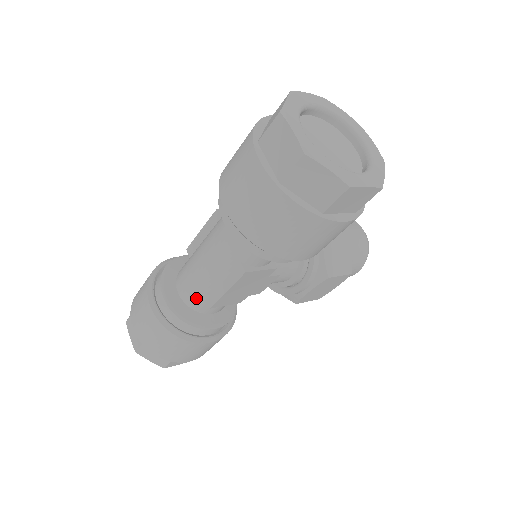
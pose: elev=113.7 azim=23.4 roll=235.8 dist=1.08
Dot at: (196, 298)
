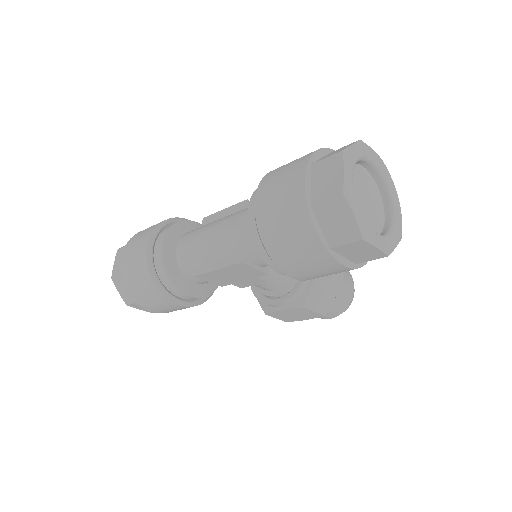
Dot at: (188, 261)
